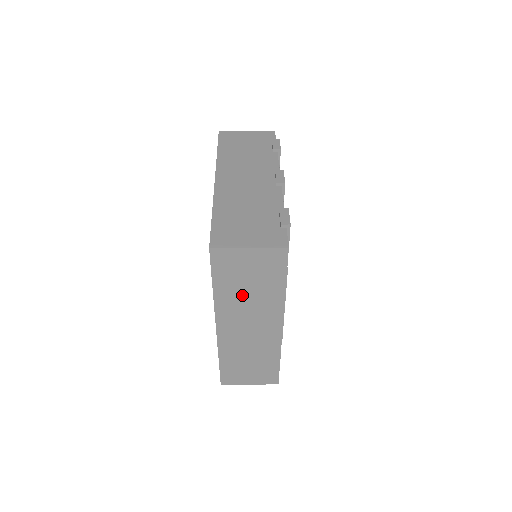
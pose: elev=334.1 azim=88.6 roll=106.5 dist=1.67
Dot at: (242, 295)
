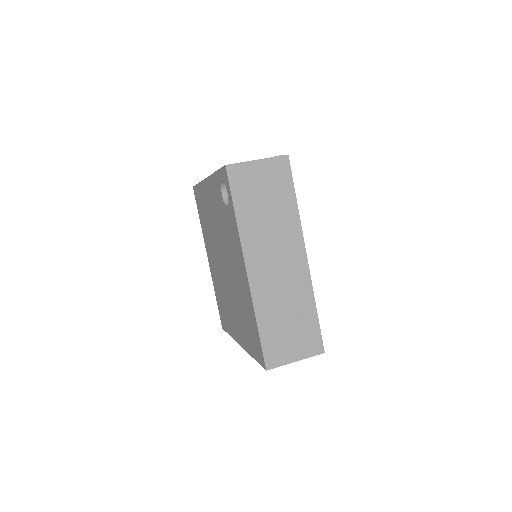
Dot at: (262, 219)
